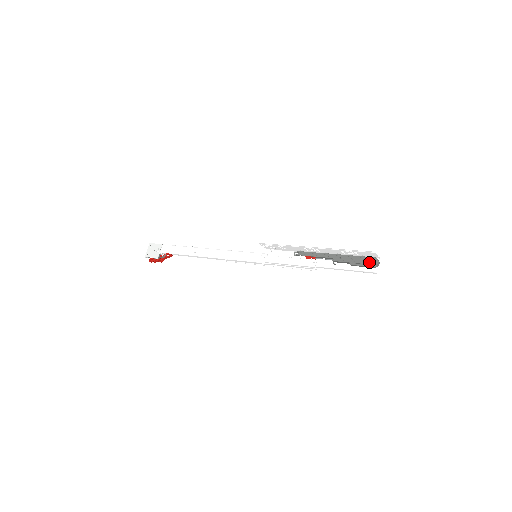
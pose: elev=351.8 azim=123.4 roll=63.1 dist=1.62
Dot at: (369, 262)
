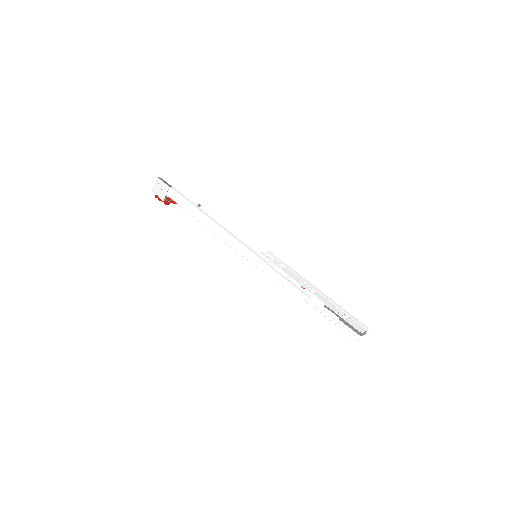
Dot at: occluded
